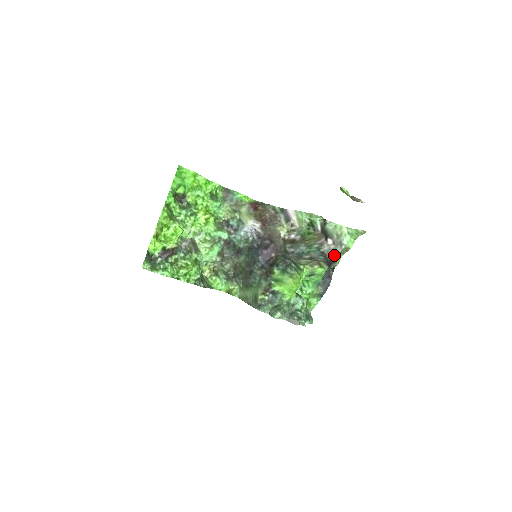
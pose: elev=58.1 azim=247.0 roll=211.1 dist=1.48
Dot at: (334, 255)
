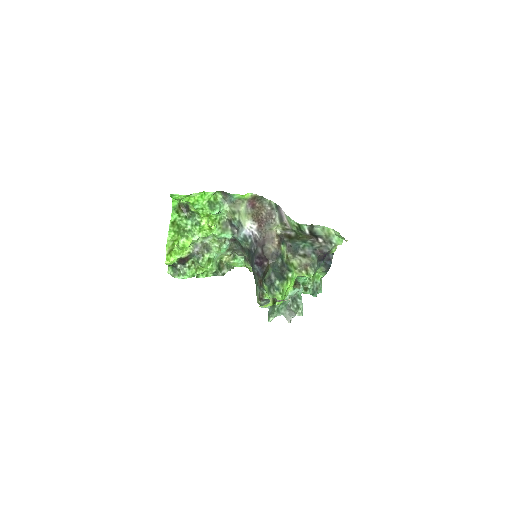
Dot at: (326, 252)
